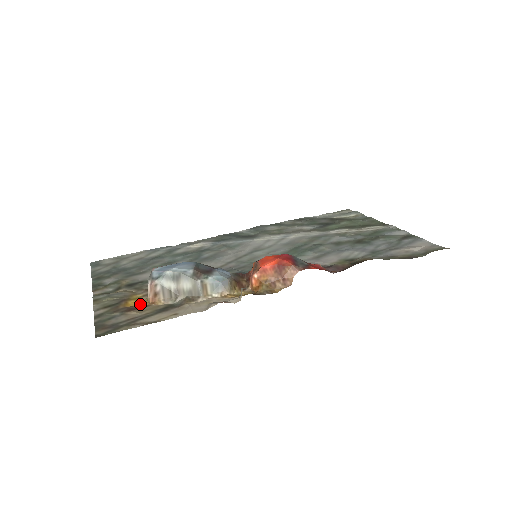
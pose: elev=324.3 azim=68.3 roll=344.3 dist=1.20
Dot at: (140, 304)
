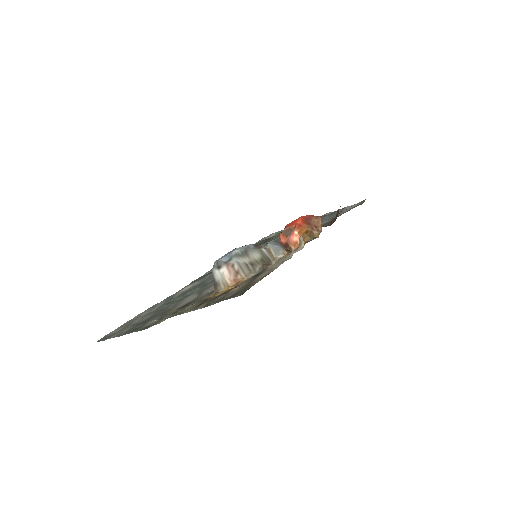
Dot at: occluded
